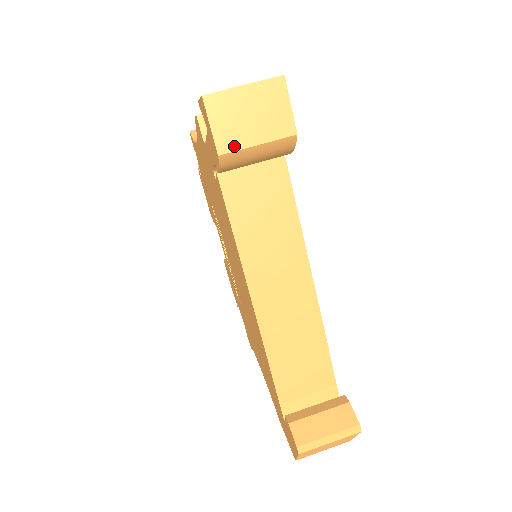
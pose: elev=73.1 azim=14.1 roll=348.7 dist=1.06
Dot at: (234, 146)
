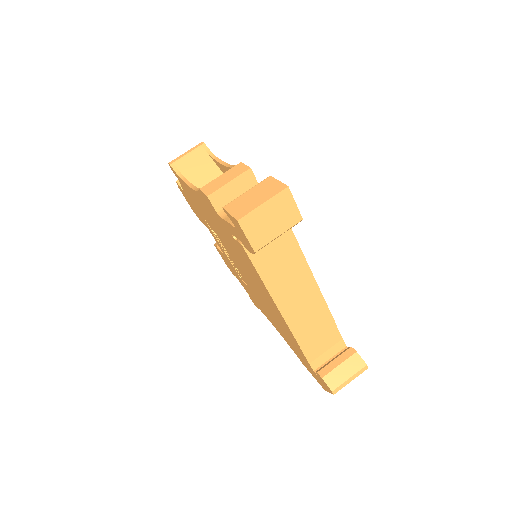
Dot at: (264, 243)
